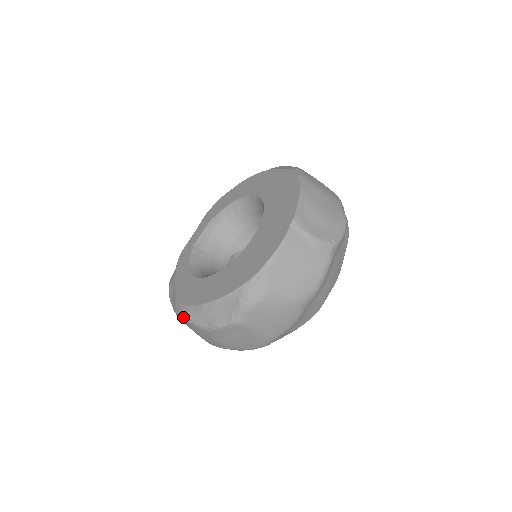
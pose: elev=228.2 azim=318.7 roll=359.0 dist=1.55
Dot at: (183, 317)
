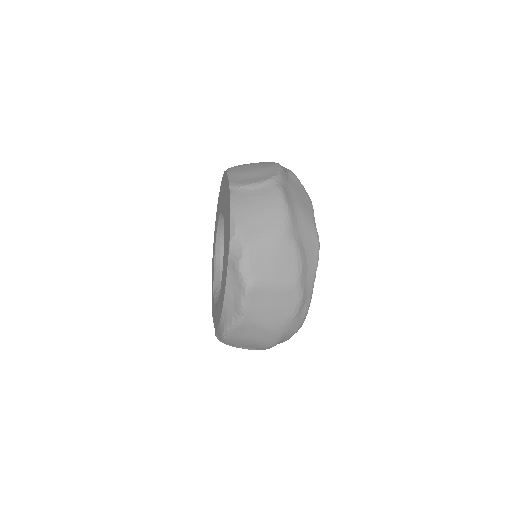
Dot at: (225, 332)
